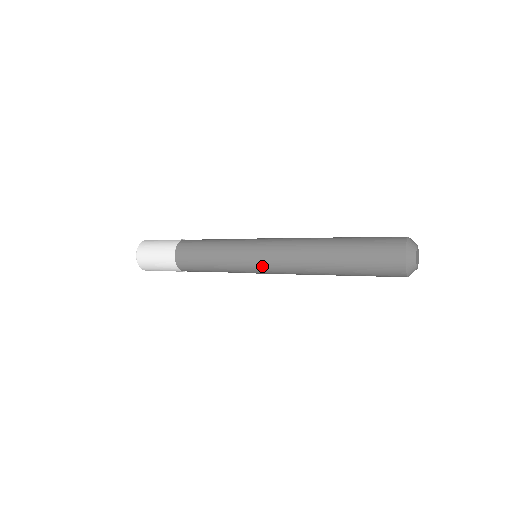
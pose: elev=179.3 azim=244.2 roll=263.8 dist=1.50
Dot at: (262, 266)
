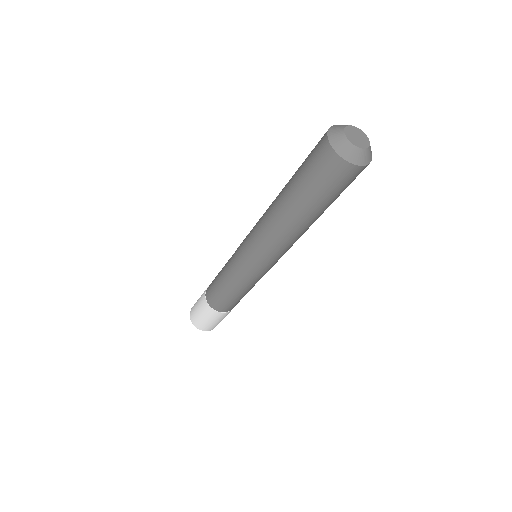
Dot at: (246, 237)
